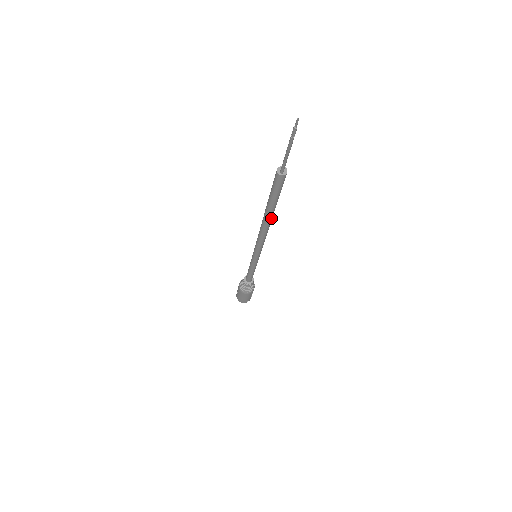
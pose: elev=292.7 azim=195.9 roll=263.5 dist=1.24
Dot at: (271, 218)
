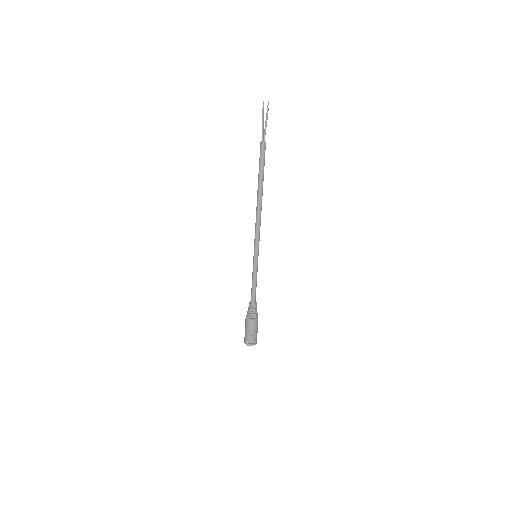
Dot at: (260, 193)
